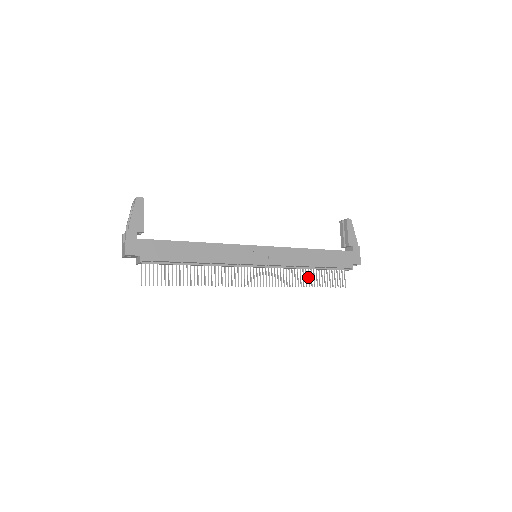
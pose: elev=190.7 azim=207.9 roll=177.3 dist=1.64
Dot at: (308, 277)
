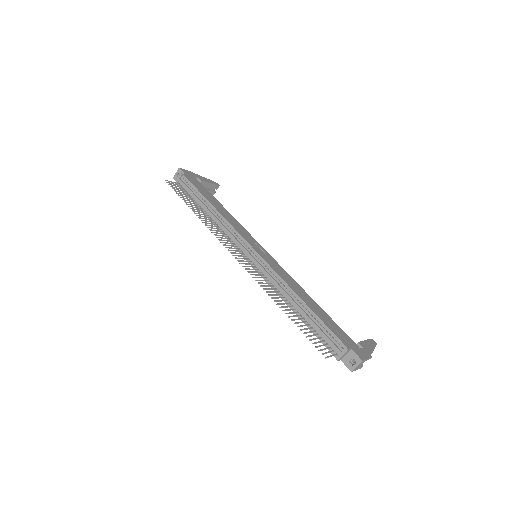
Dot at: (289, 309)
